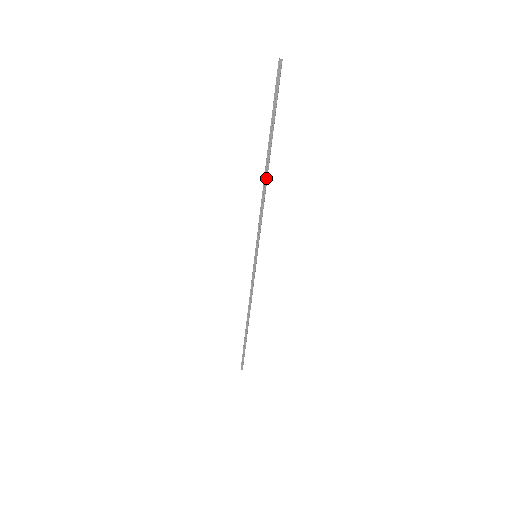
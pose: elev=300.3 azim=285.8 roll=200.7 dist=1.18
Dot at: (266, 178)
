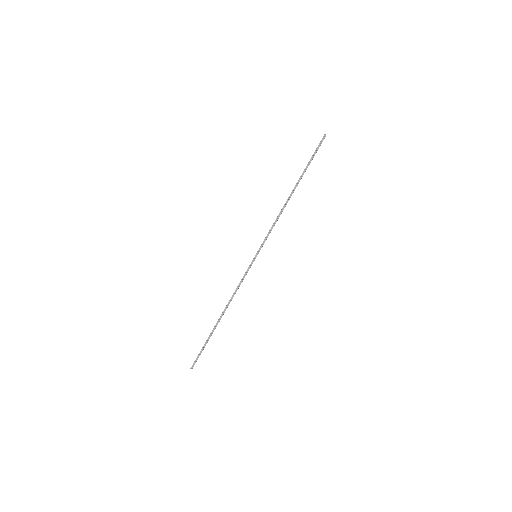
Dot at: (289, 199)
